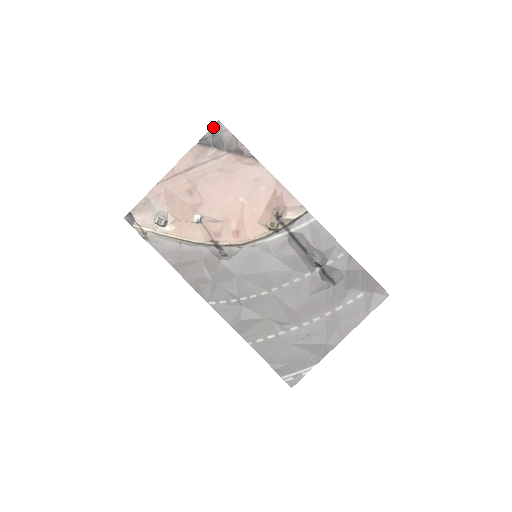
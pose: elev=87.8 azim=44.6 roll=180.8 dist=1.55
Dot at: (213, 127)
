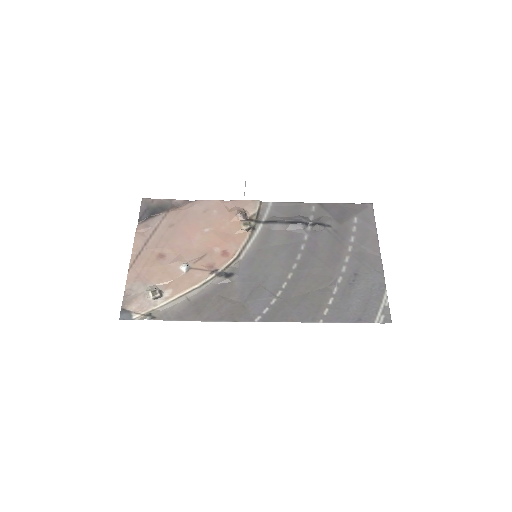
Dot at: (141, 205)
